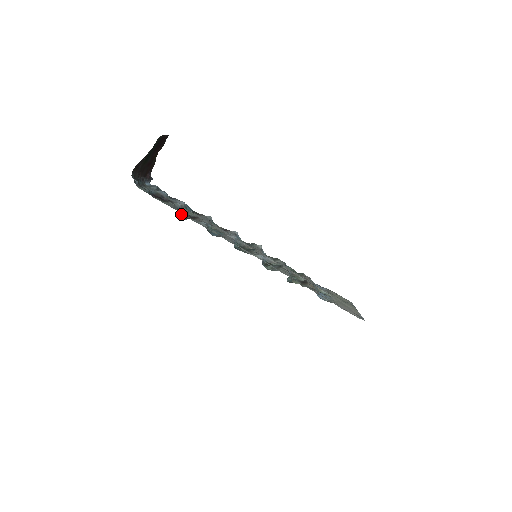
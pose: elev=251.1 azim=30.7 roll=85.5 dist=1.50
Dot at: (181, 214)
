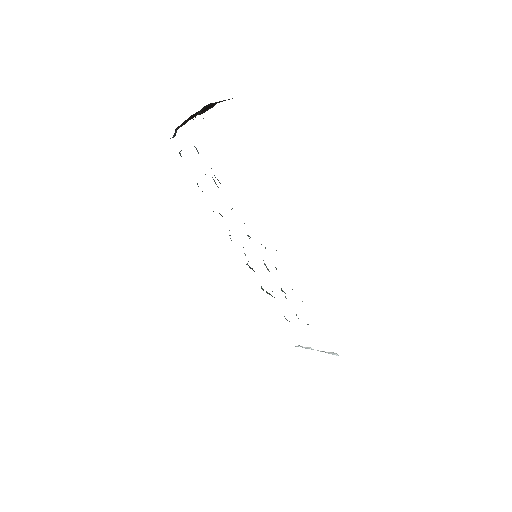
Dot at: (215, 177)
